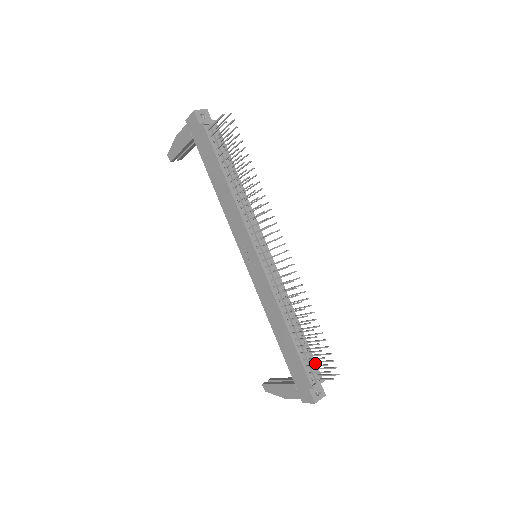
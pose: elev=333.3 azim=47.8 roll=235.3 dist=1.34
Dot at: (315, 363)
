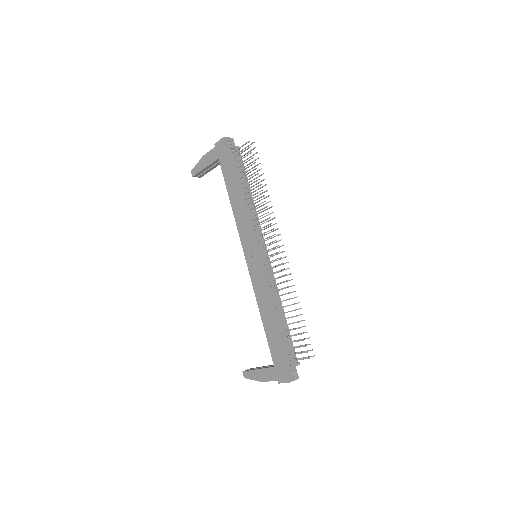
Dot at: (294, 349)
